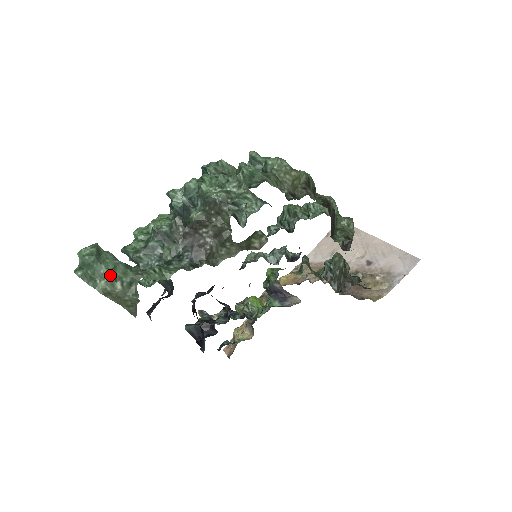
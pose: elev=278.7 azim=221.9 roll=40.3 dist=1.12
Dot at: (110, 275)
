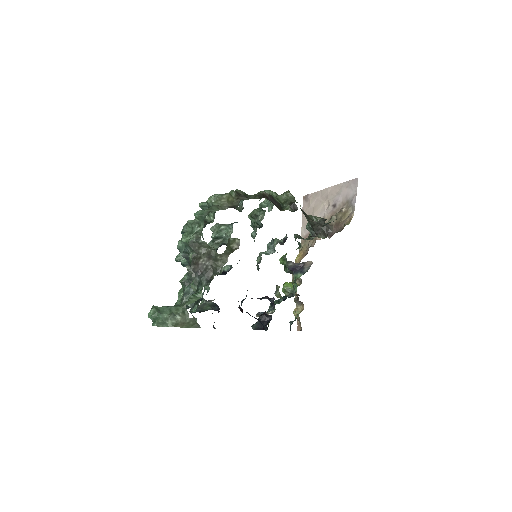
Dot at: (170, 315)
